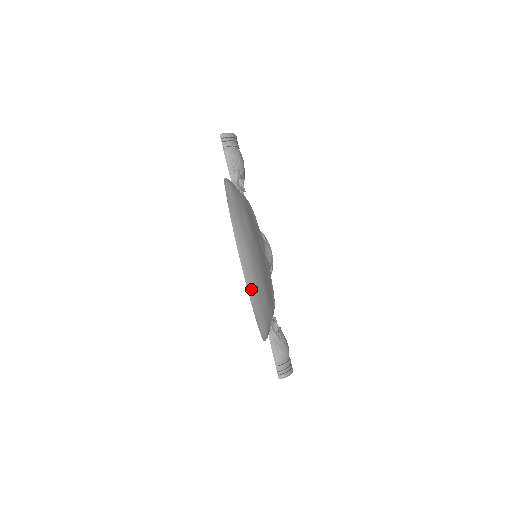
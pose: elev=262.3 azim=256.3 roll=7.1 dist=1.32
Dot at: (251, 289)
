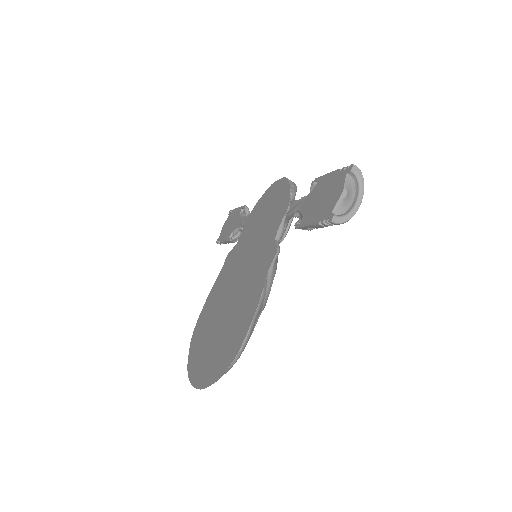
Dot at: occluded
